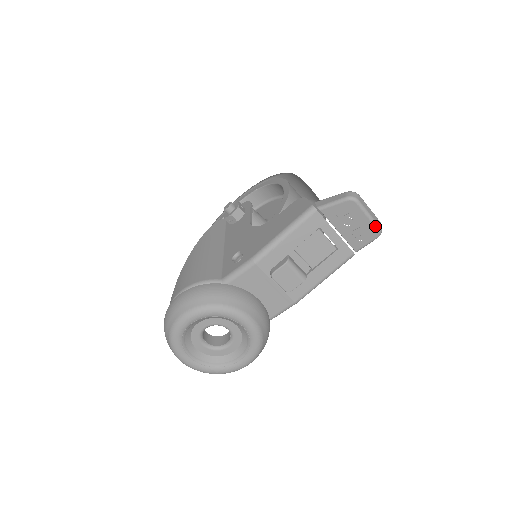
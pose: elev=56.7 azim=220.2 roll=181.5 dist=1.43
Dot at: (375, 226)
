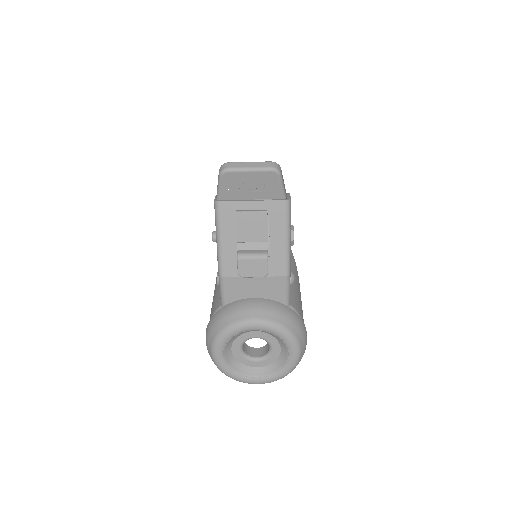
Dot at: (265, 171)
